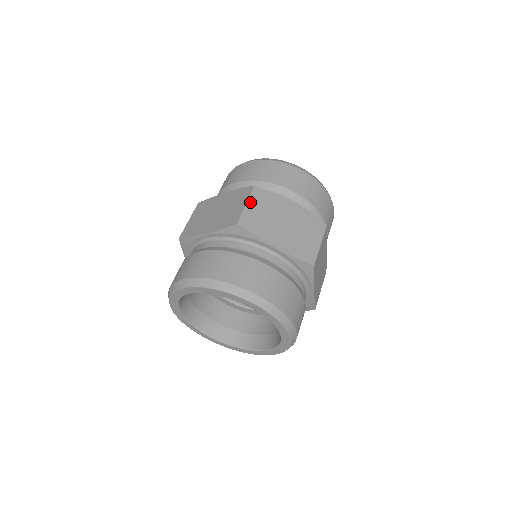
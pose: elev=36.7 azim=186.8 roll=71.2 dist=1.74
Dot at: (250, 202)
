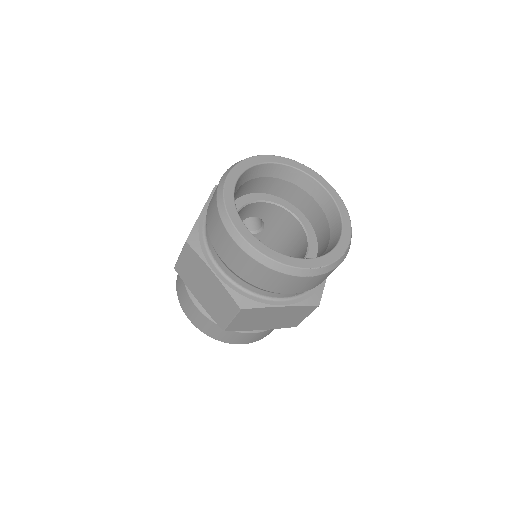
Dot at: (182, 255)
